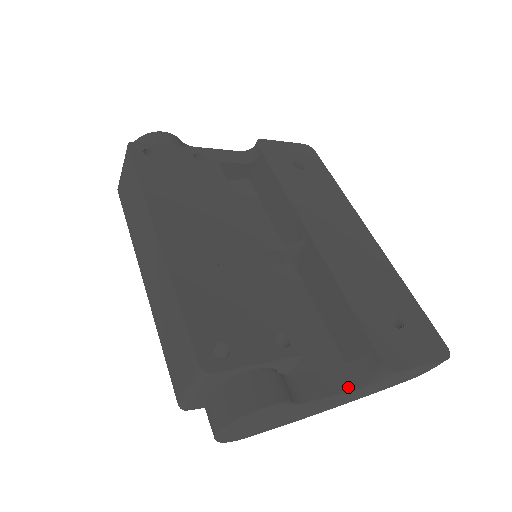
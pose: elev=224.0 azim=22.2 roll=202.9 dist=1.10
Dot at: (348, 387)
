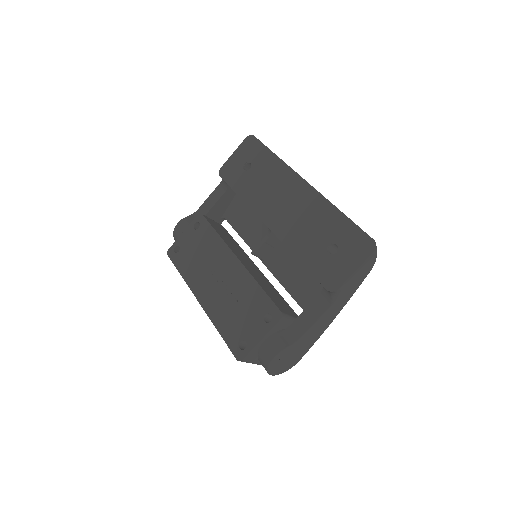
Dot at: (321, 313)
